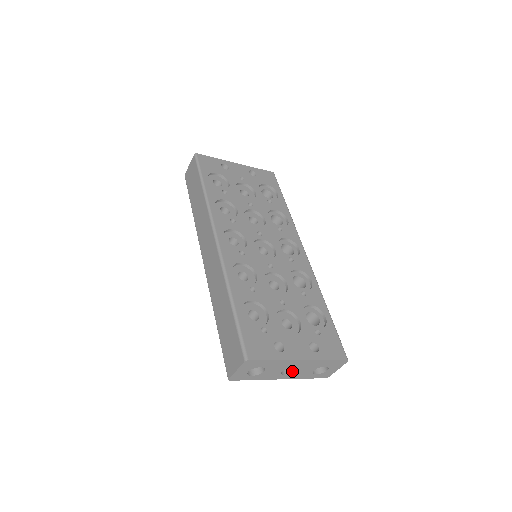
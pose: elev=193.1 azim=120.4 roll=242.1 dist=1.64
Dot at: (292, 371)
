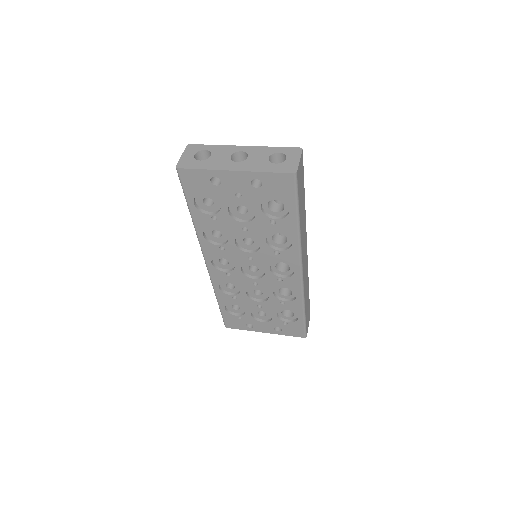
Dot at: occluded
